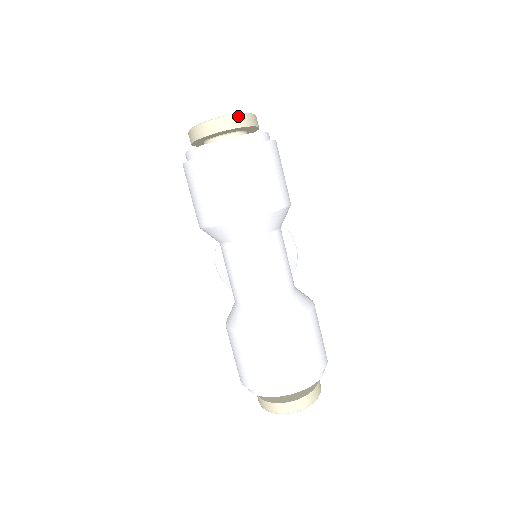
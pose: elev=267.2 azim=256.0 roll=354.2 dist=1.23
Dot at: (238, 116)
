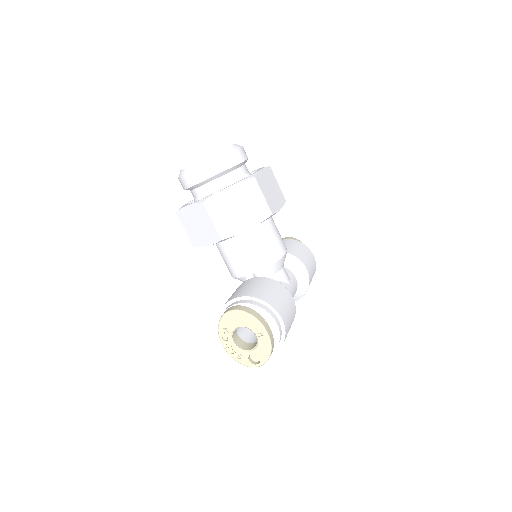
Dot at: occluded
